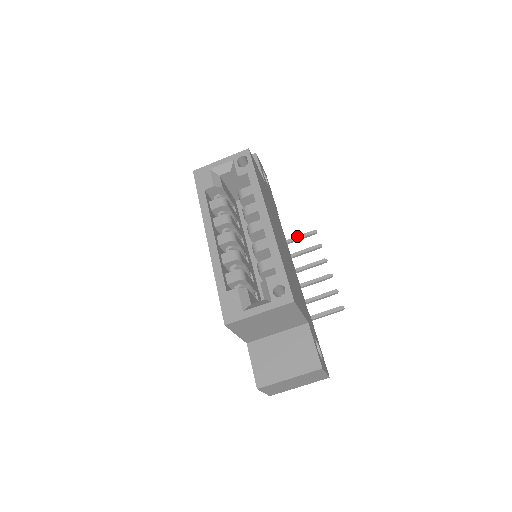
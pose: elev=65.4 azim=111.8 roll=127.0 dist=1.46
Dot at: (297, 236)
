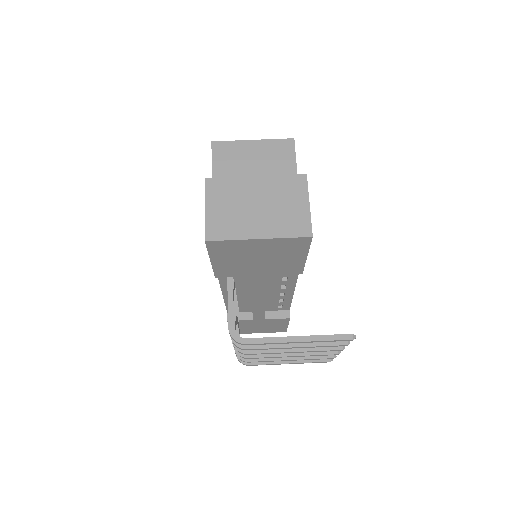
Dot at: occluded
